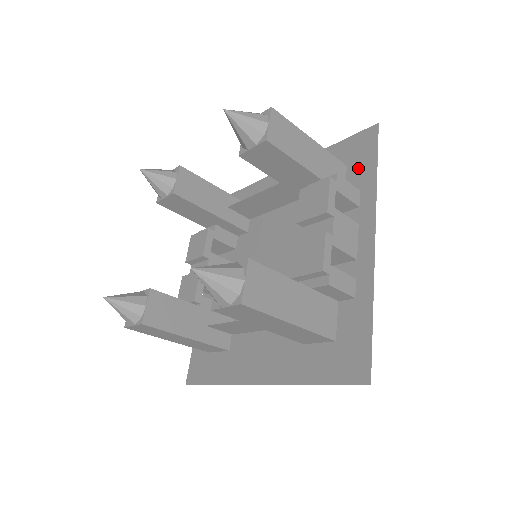
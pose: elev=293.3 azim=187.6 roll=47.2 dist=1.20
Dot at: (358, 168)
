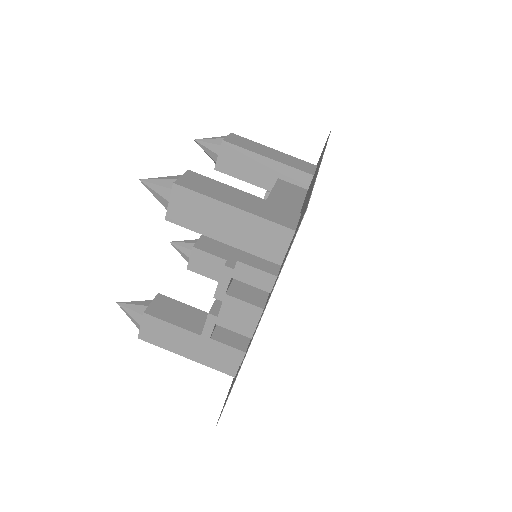
Dot at: (289, 247)
